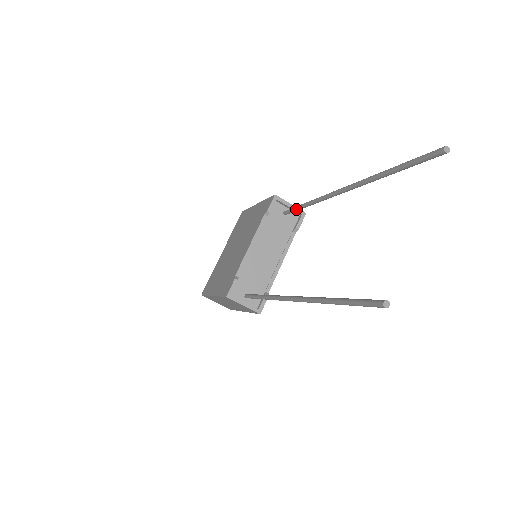
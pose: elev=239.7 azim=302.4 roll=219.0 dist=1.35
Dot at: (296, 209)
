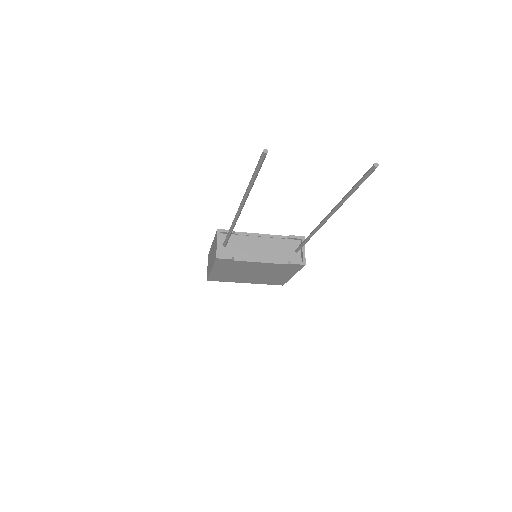
Dot at: (303, 242)
